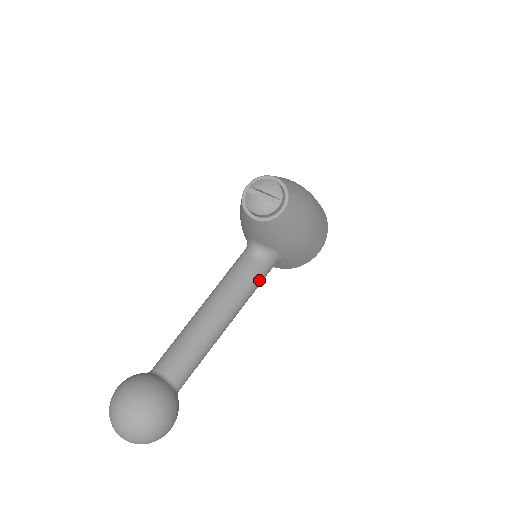
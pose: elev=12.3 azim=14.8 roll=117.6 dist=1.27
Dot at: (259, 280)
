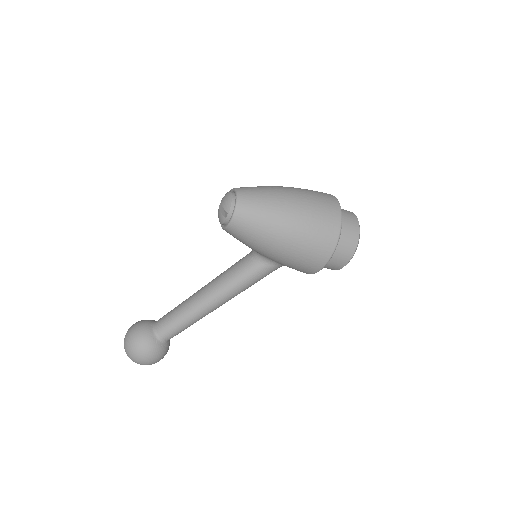
Dot at: (247, 278)
